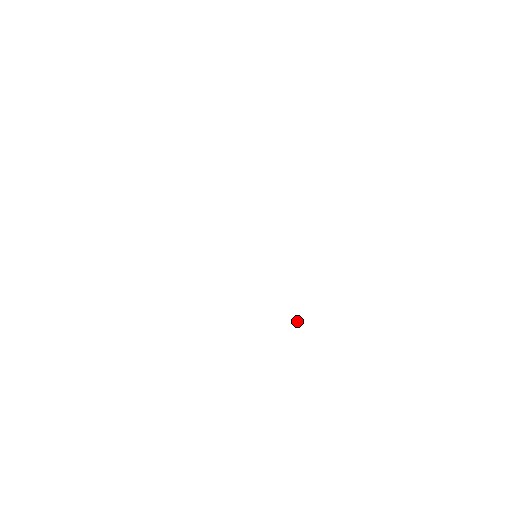
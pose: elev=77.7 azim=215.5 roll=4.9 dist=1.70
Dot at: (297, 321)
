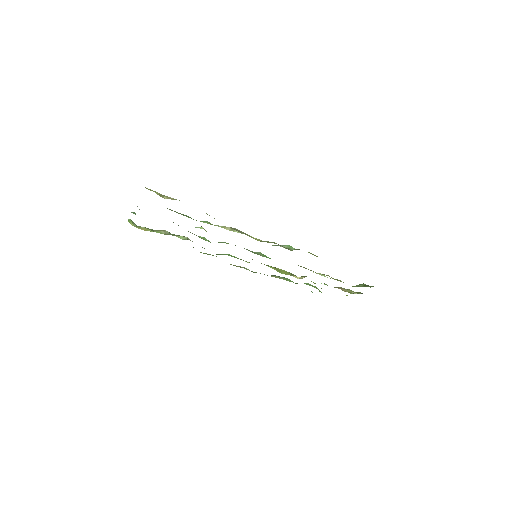
Dot at: occluded
